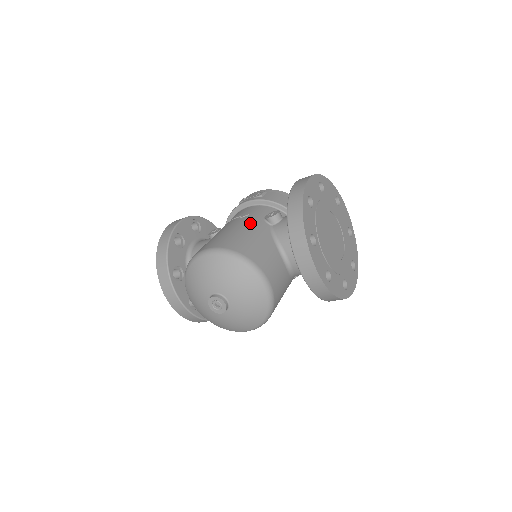
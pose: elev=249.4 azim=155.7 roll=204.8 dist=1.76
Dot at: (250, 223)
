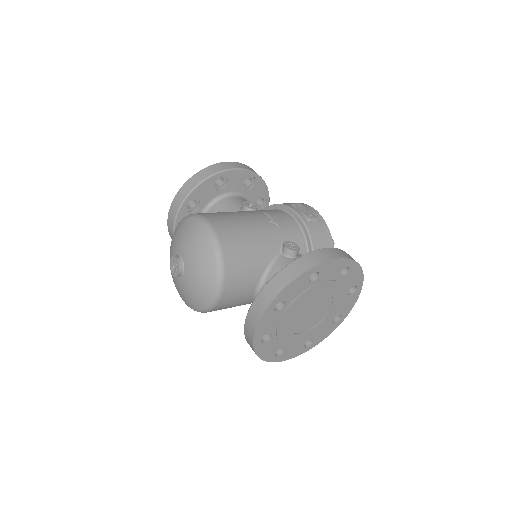
Dot at: (268, 234)
